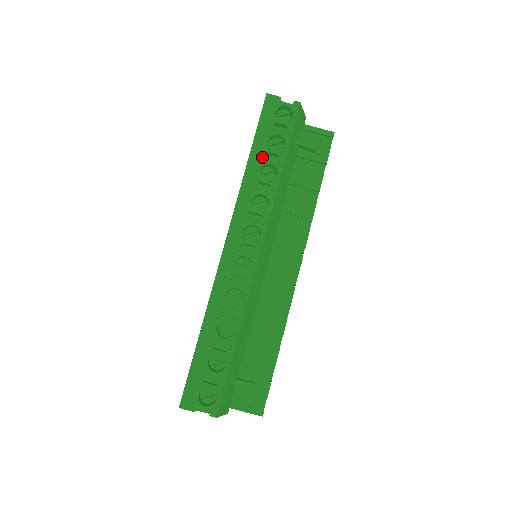
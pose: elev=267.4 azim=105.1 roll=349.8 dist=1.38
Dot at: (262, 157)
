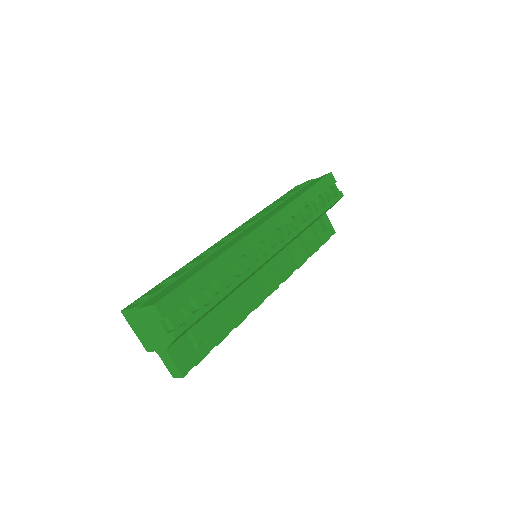
Dot at: (311, 200)
